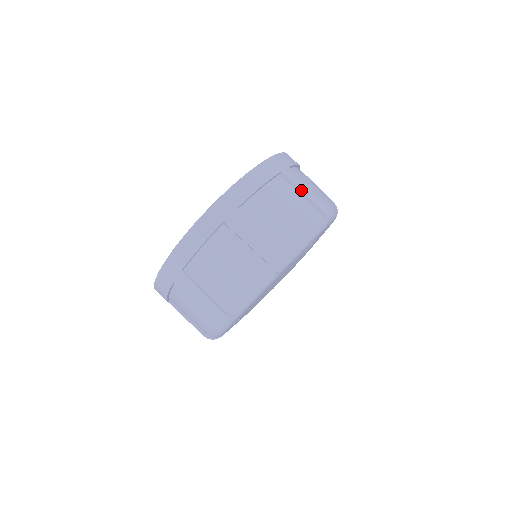
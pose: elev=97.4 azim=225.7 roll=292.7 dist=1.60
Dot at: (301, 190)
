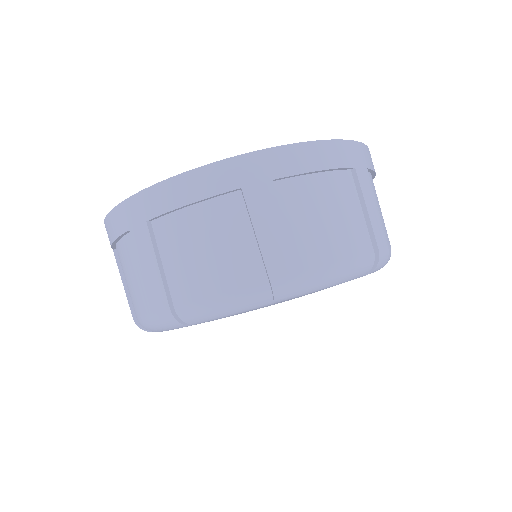
Dot at: occluded
